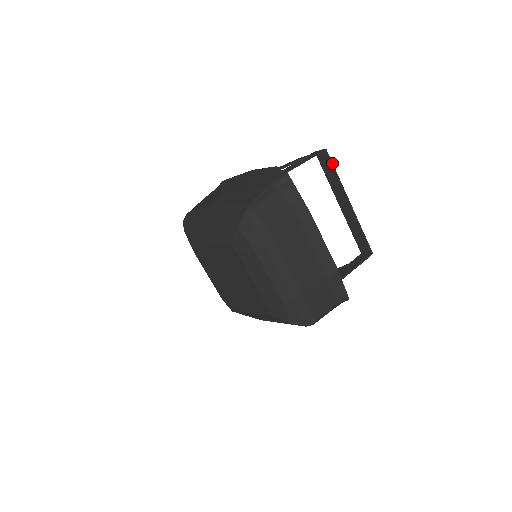
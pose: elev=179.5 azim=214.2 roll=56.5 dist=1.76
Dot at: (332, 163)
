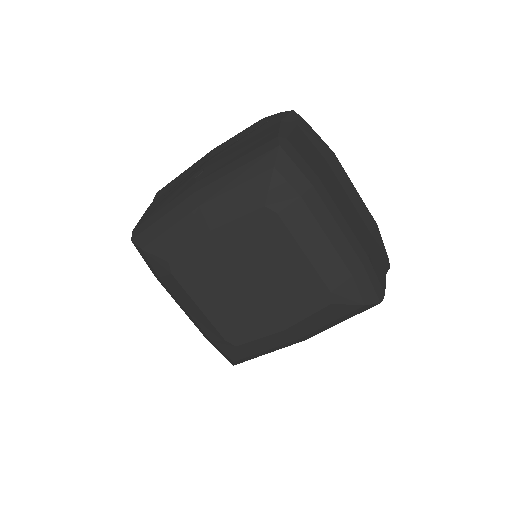
Dot at: occluded
